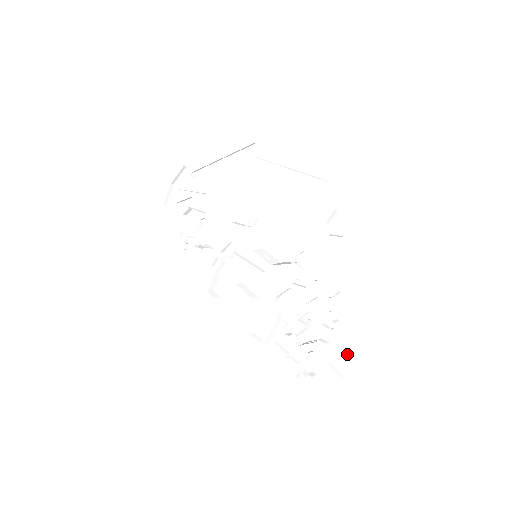
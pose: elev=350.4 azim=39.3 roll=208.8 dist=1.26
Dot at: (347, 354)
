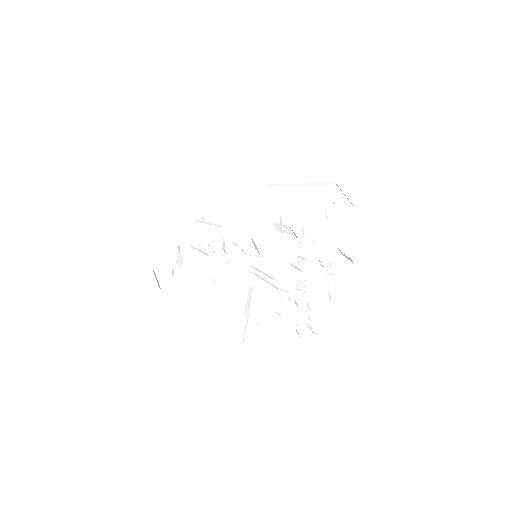
Dot at: (350, 297)
